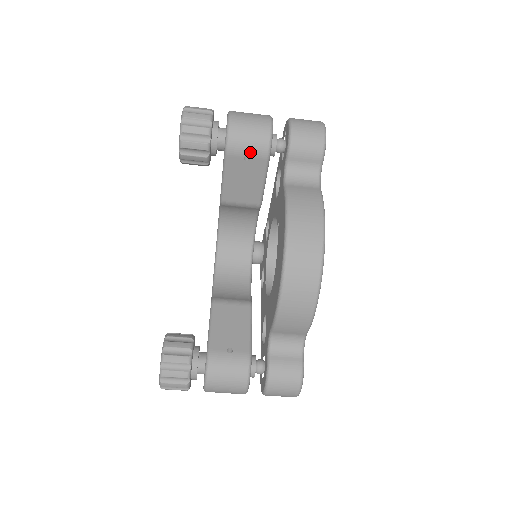
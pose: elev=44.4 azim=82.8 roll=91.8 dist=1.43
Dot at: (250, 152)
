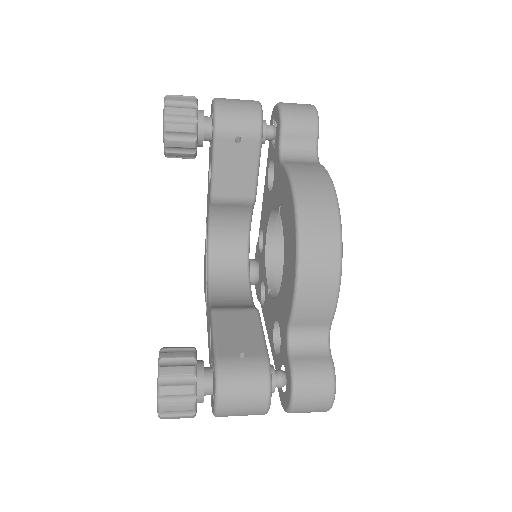
Dot at: (241, 132)
